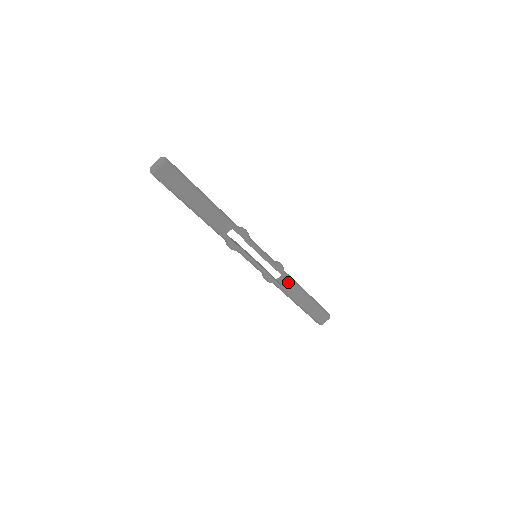
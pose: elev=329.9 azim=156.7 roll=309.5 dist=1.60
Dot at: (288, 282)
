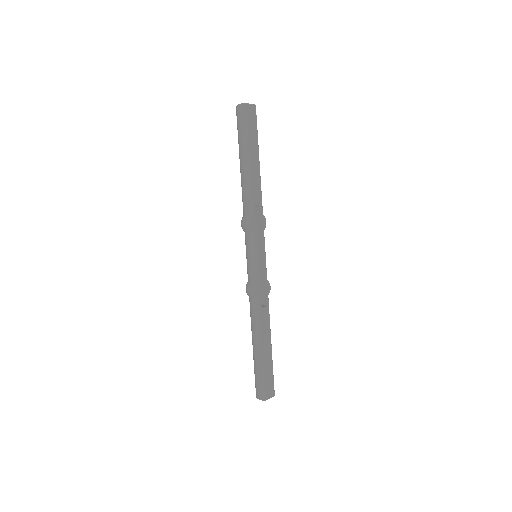
Dot at: (267, 308)
